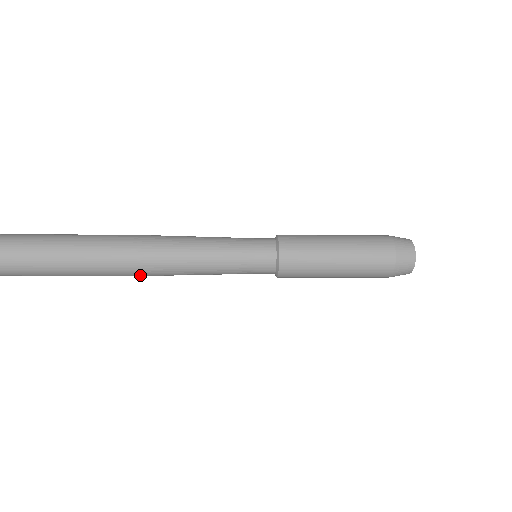
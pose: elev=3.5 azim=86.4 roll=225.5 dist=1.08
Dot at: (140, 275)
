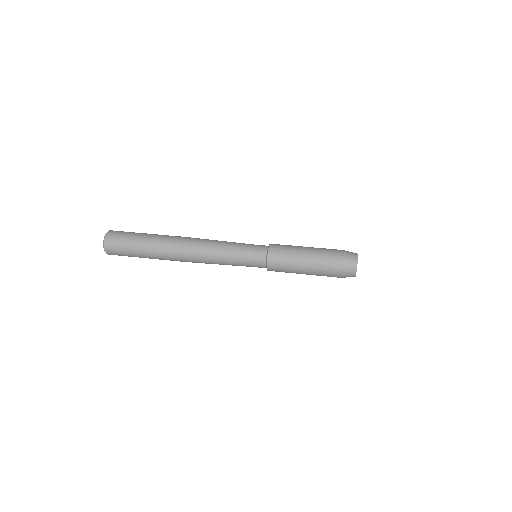
Dot at: occluded
